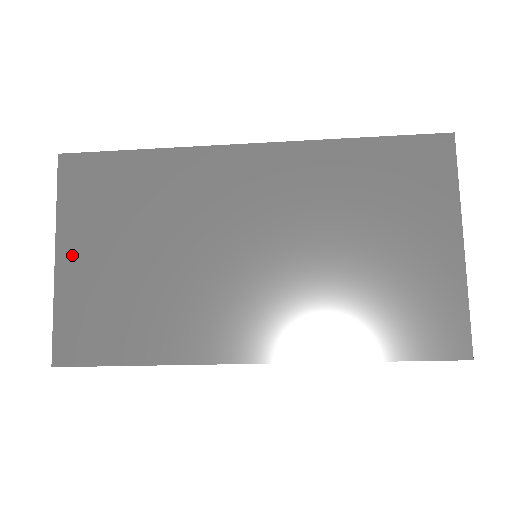
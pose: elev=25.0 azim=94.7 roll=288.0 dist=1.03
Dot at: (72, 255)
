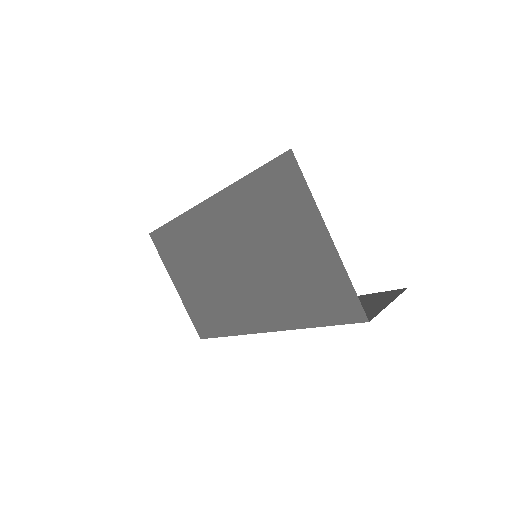
Dot at: (179, 285)
